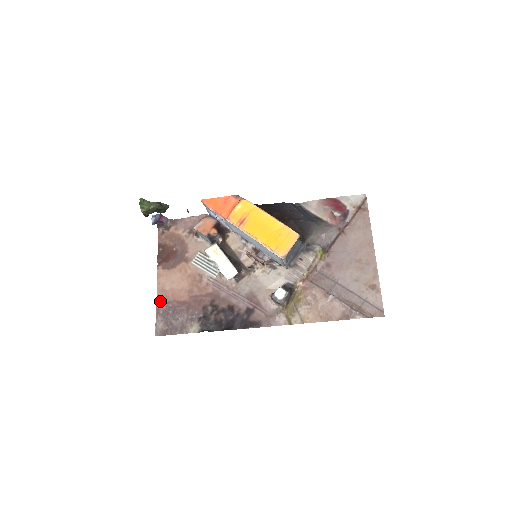
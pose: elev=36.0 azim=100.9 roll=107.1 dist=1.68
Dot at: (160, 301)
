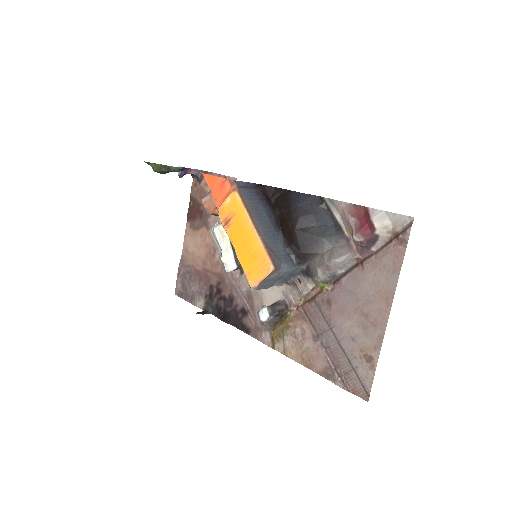
Dot at: (183, 261)
